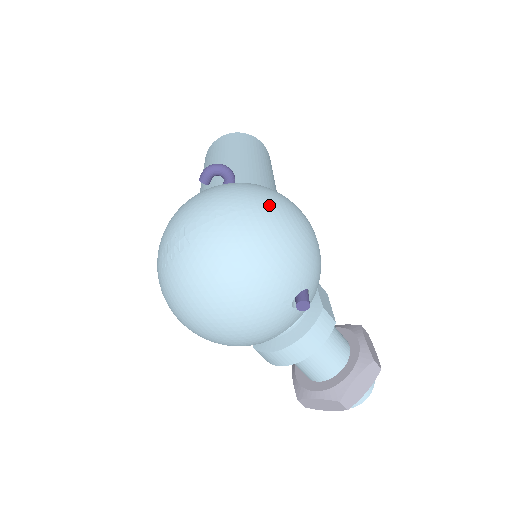
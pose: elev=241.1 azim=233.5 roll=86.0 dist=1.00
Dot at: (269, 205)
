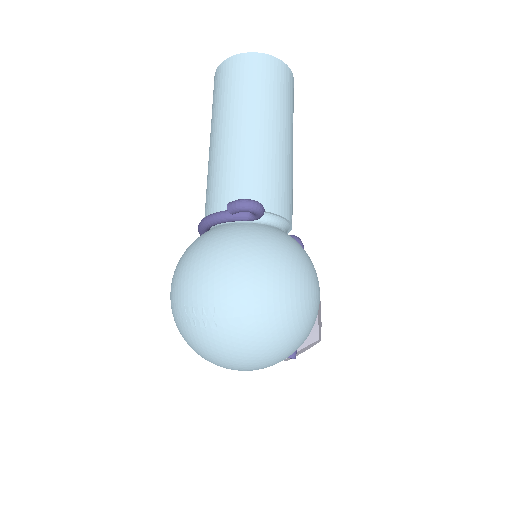
Dot at: (295, 303)
